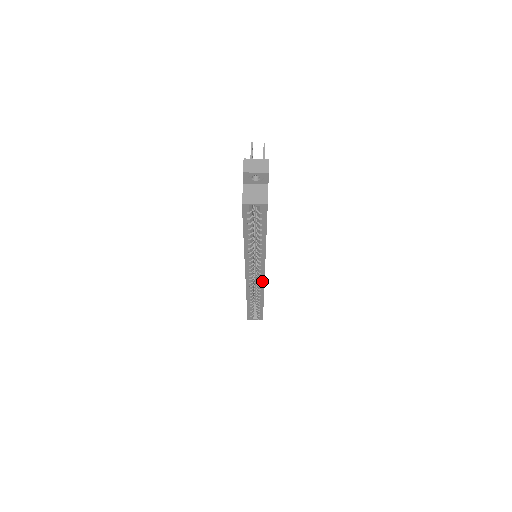
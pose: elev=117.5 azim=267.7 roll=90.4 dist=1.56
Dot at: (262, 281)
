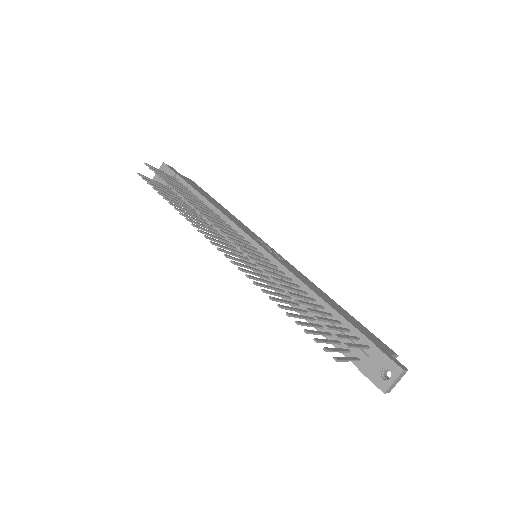
Dot at: occluded
